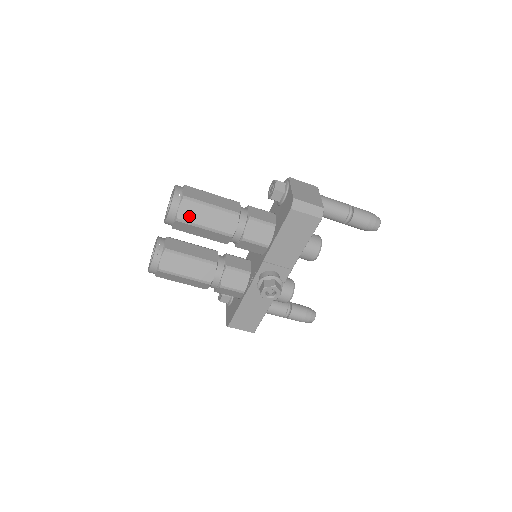
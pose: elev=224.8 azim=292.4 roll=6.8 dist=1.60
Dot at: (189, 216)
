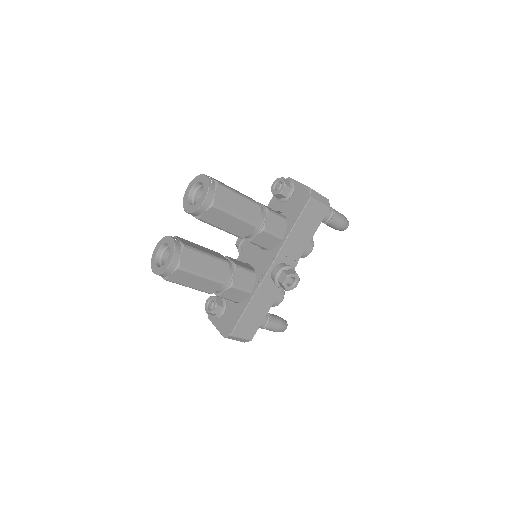
Dot at: (223, 202)
